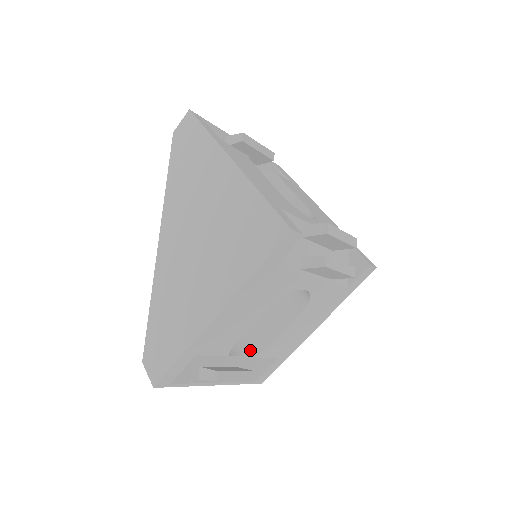
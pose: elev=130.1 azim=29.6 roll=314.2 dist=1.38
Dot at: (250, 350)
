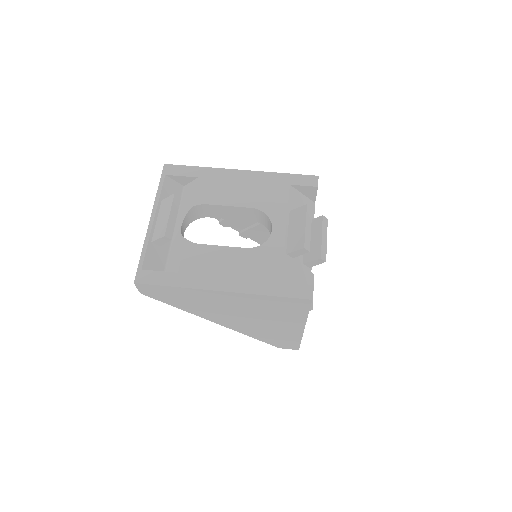
Dot at: occluded
